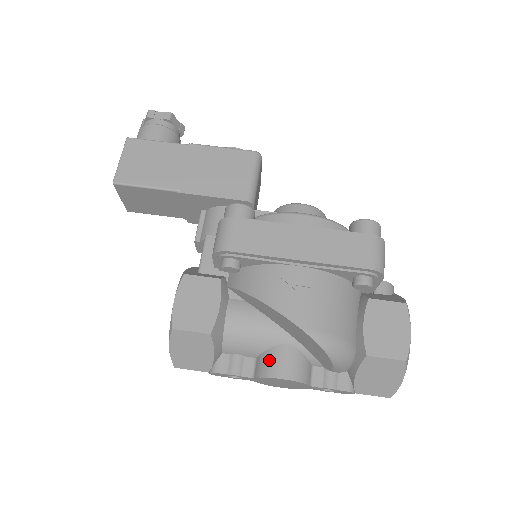
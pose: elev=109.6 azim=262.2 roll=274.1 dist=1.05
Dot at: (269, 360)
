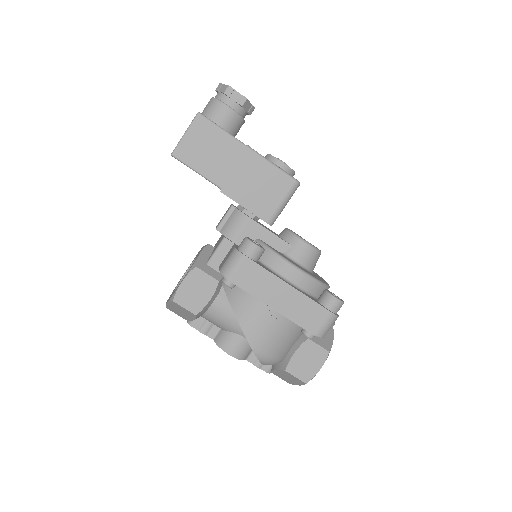
Dot at: (227, 339)
